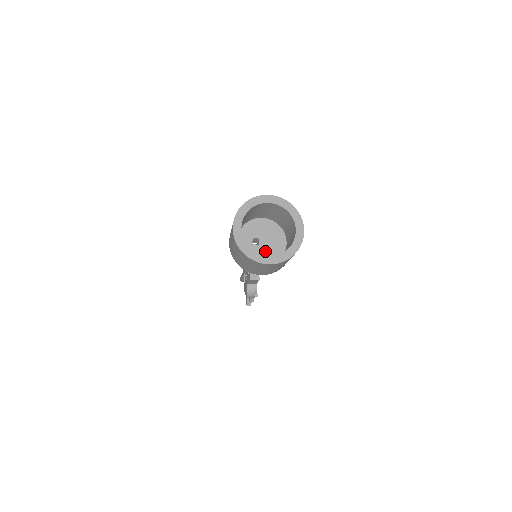
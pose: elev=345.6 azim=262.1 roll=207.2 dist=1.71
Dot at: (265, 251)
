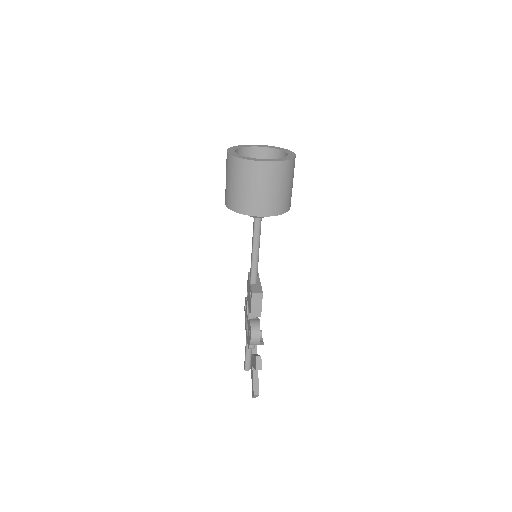
Dot at: occluded
